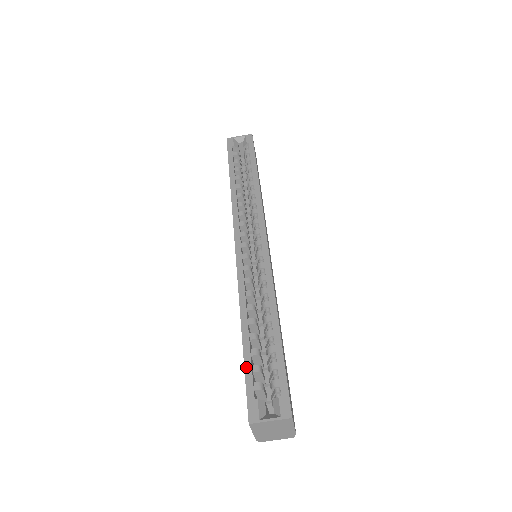
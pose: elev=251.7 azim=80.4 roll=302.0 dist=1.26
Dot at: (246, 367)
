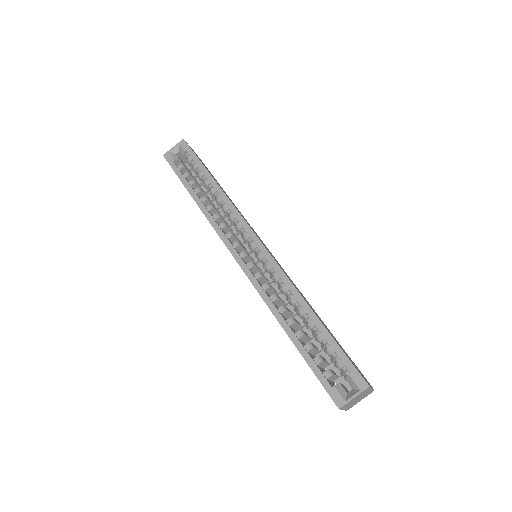
Dot at: (309, 364)
